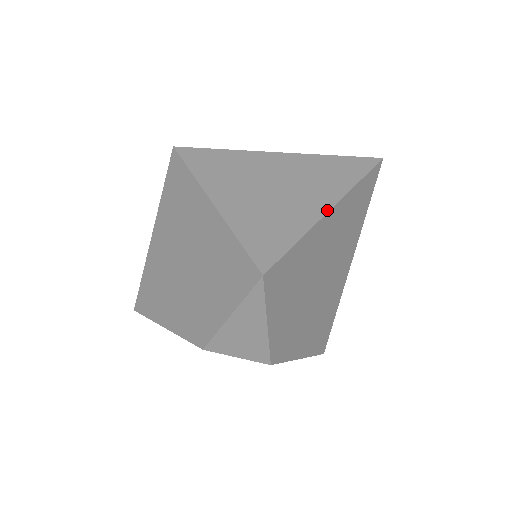
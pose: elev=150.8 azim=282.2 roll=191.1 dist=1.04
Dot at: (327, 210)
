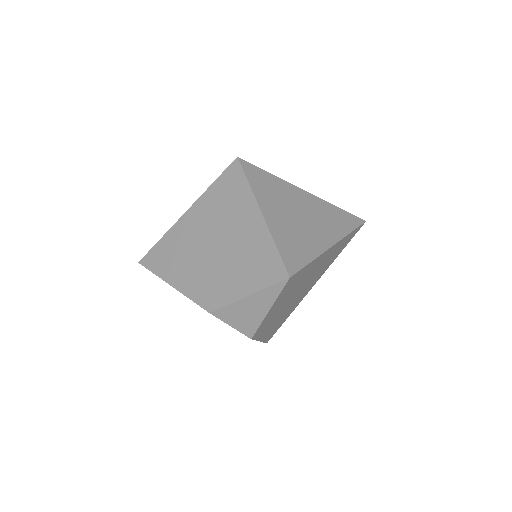
Dot at: (330, 246)
